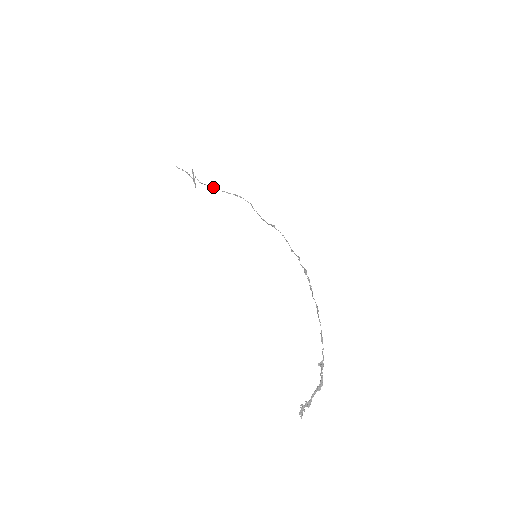
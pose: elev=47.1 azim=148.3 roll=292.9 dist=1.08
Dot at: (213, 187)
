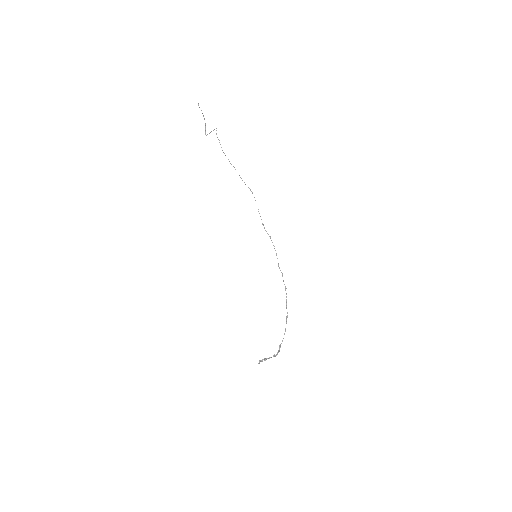
Dot at: occluded
